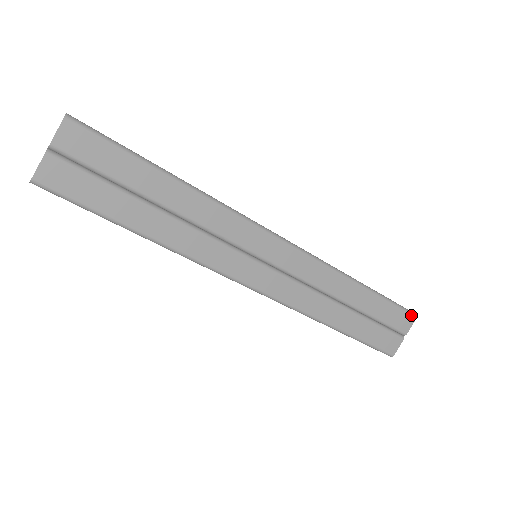
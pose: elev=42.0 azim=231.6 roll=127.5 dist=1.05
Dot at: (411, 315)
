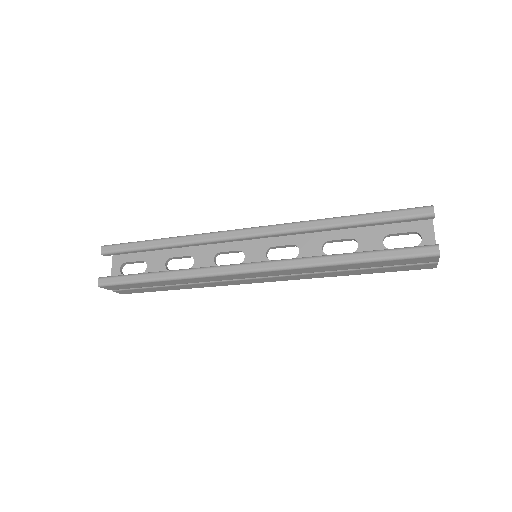
Dot at: (430, 257)
